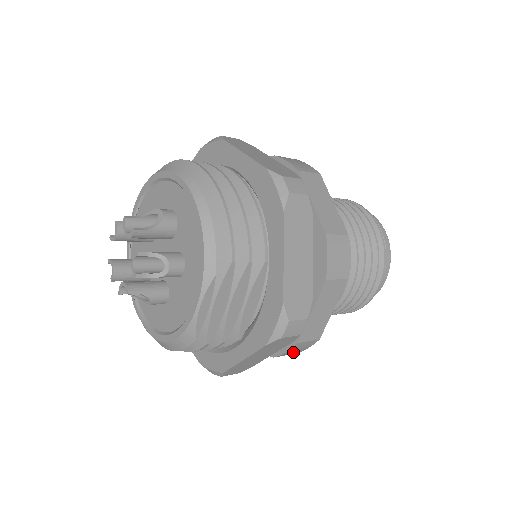
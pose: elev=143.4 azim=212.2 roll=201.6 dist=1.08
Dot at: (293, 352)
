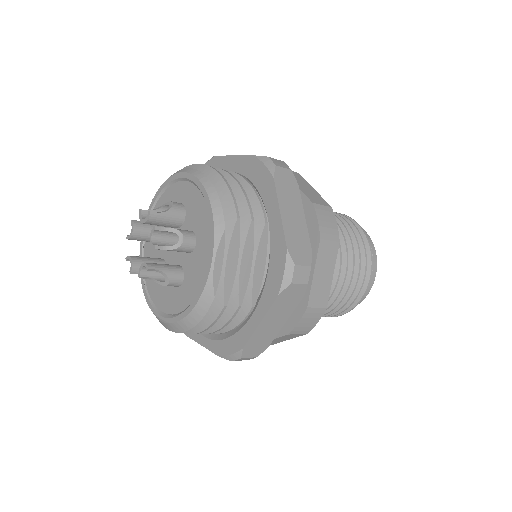
Dot at: (305, 326)
